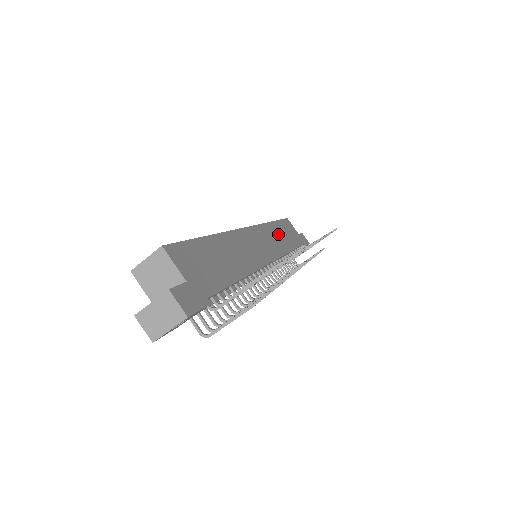
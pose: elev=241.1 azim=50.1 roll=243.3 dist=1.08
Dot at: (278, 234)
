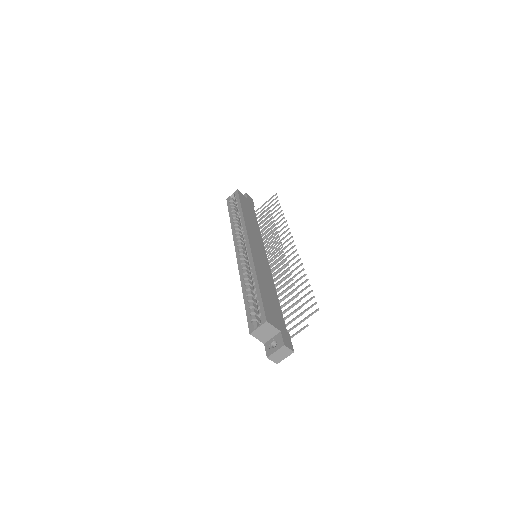
Dot at: (250, 221)
